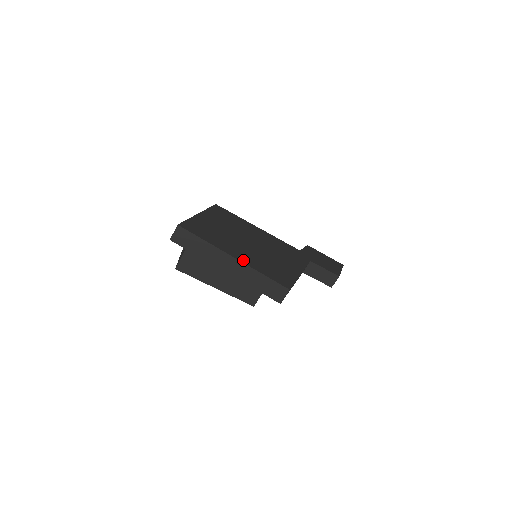
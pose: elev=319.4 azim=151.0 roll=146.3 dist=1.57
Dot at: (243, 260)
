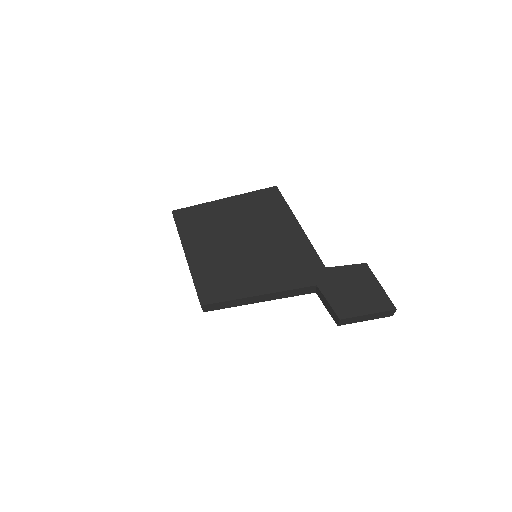
Dot at: (192, 260)
